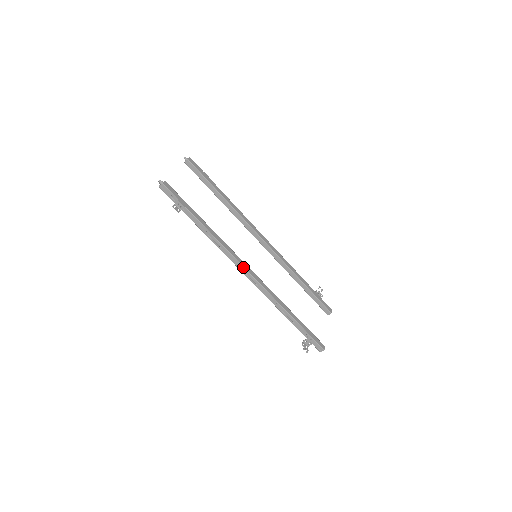
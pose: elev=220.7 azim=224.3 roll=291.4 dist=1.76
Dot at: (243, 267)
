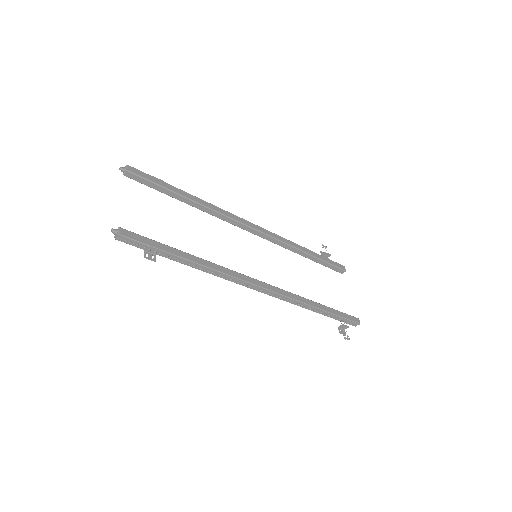
Dot at: (253, 285)
